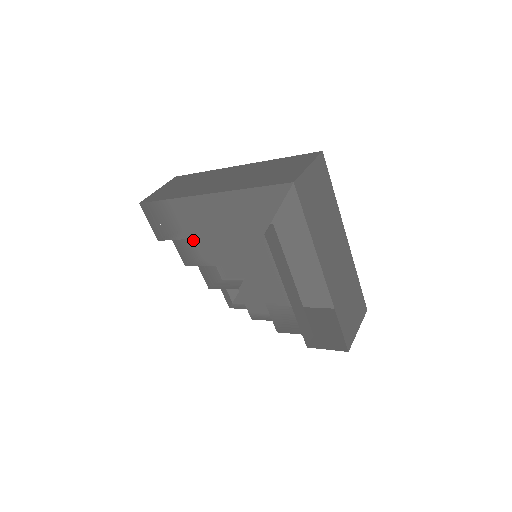
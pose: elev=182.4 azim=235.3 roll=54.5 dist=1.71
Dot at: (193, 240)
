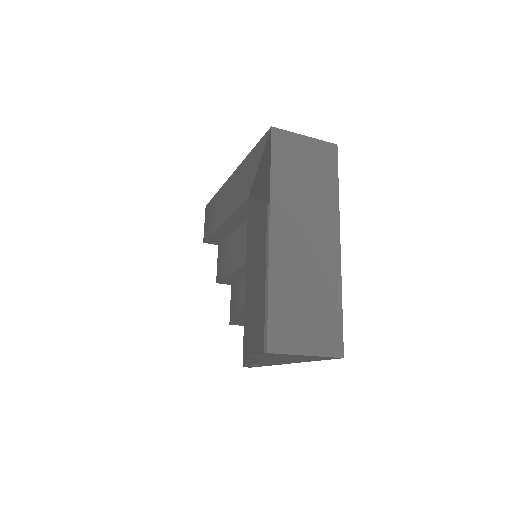
Dot at: (227, 247)
